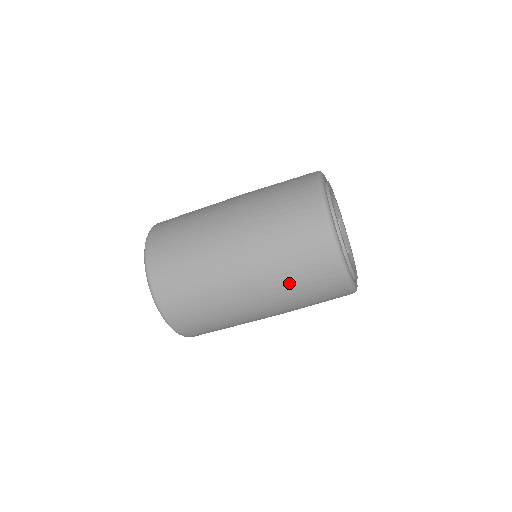
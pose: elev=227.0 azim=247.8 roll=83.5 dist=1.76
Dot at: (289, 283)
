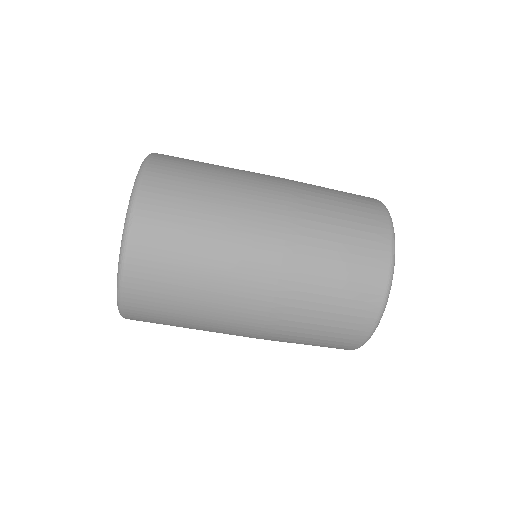
Dot at: occluded
